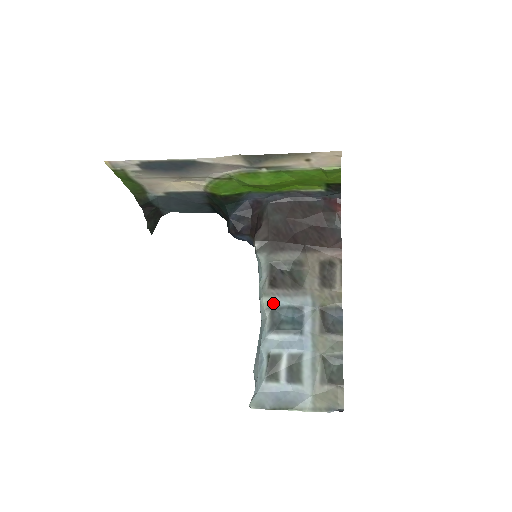
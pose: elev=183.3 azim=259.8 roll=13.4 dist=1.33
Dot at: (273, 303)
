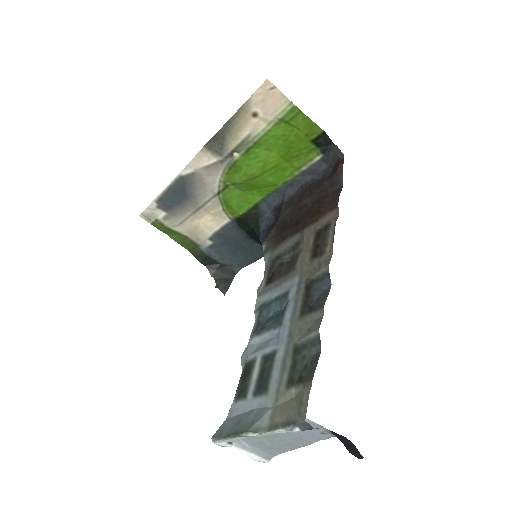
Dot at: (263, 300)
